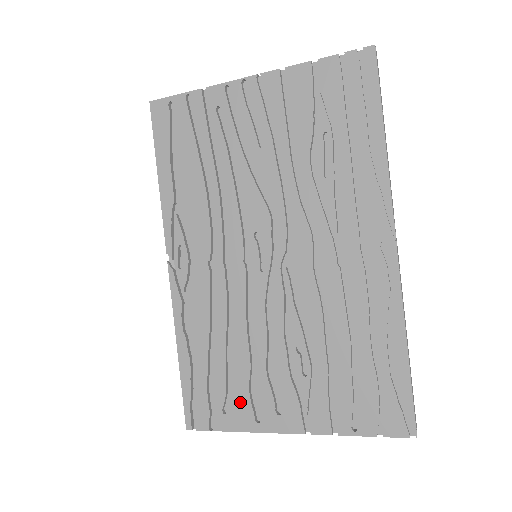
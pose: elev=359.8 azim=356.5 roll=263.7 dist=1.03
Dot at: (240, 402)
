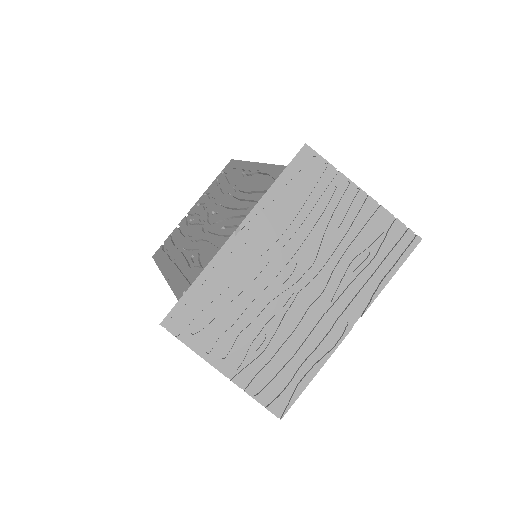
Dot at: (207, 335)
